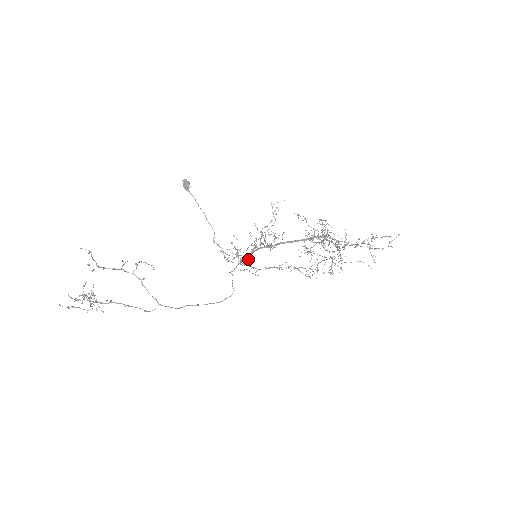
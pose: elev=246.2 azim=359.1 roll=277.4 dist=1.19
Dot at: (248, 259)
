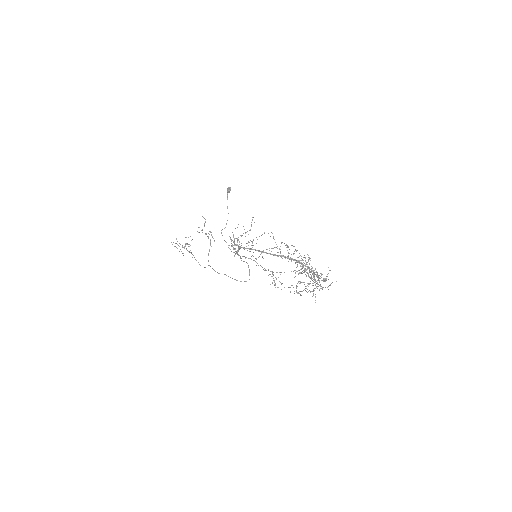
Dot at: (258, 257)
